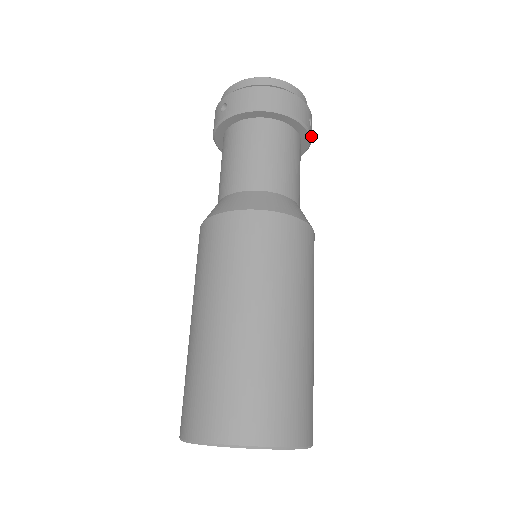
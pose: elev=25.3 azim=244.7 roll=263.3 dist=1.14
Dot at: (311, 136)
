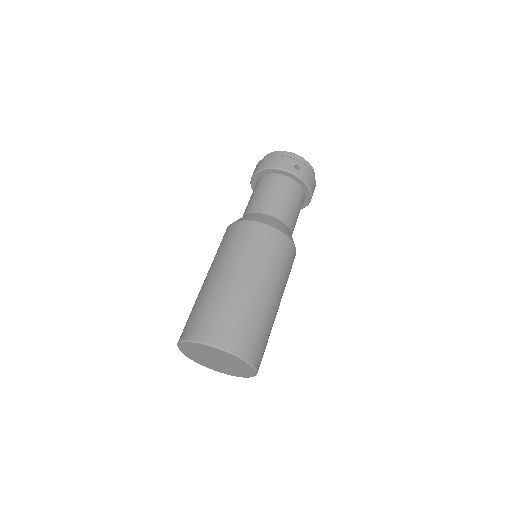
Dot at: (299, 176)
